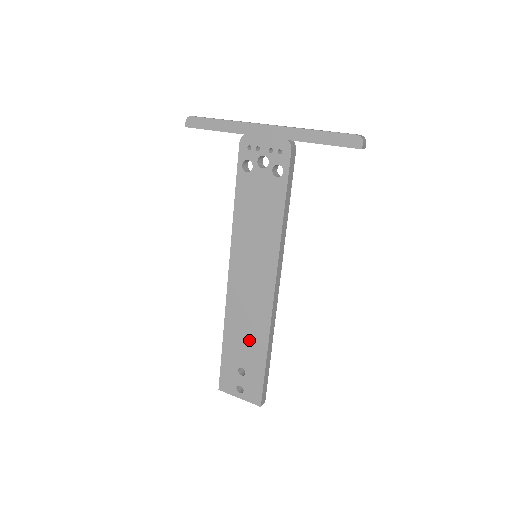
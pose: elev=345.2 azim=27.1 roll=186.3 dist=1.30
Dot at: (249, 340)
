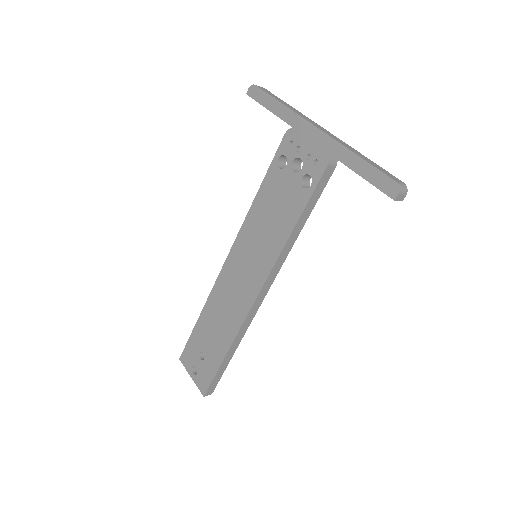
Dot at: (218, 331)
